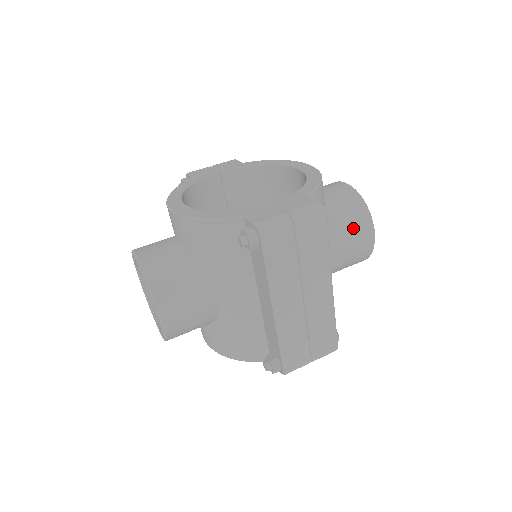
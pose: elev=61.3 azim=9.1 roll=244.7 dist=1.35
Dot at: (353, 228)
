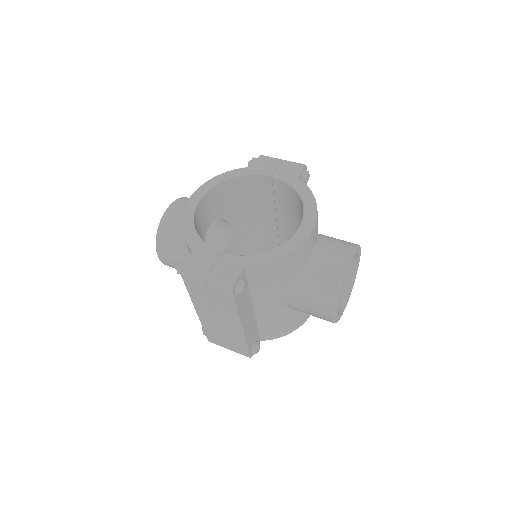
Dot at: (313, 300)
